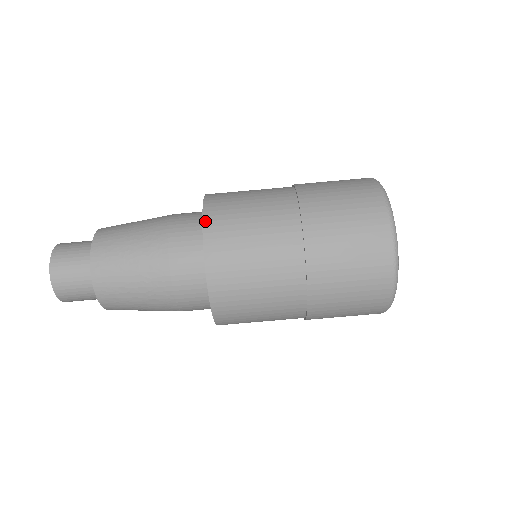
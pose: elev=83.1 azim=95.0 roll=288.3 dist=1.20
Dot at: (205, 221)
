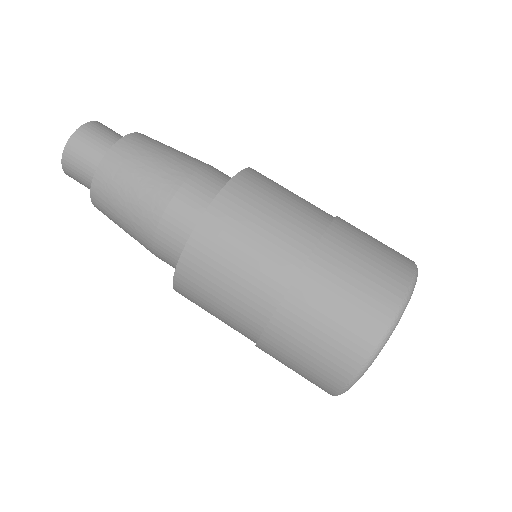
Dot at: (200, 224)
